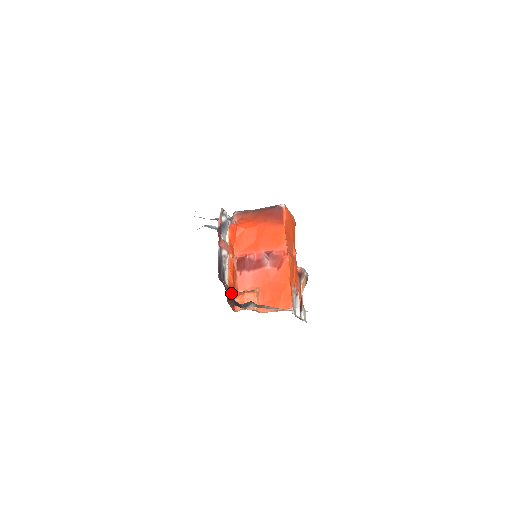
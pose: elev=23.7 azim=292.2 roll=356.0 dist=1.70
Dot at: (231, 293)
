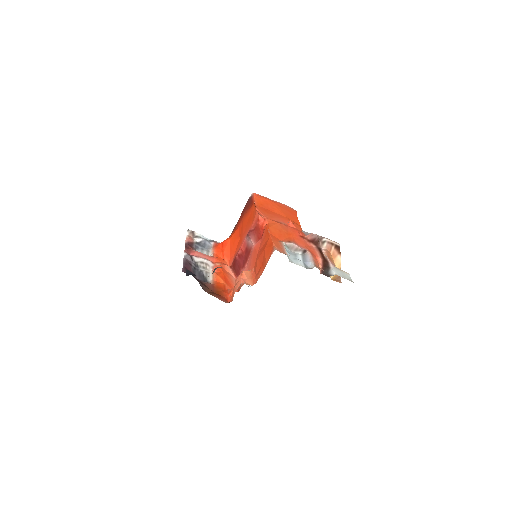
Dot at: (220, 290)
